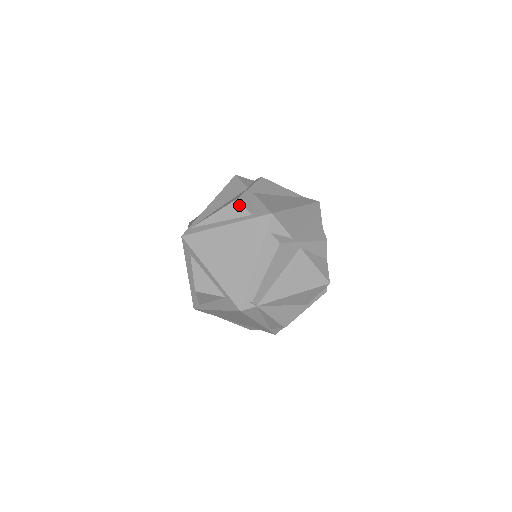
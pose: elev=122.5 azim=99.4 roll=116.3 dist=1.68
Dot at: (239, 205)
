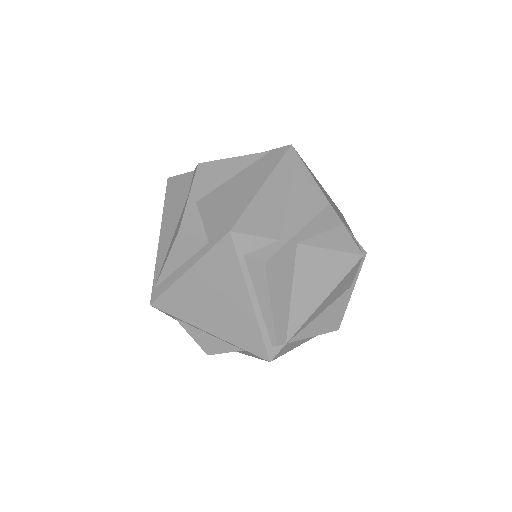
Dot at: (186, 237)
